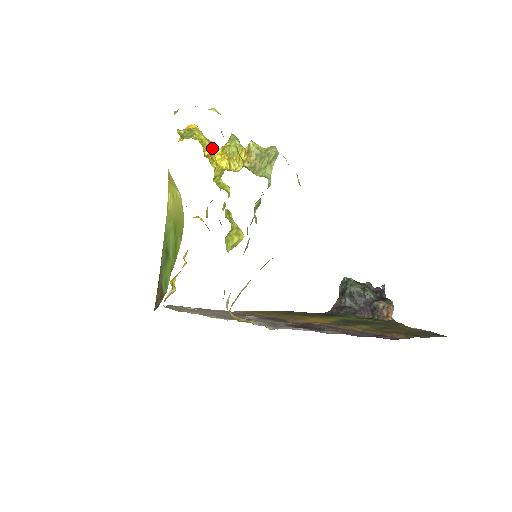
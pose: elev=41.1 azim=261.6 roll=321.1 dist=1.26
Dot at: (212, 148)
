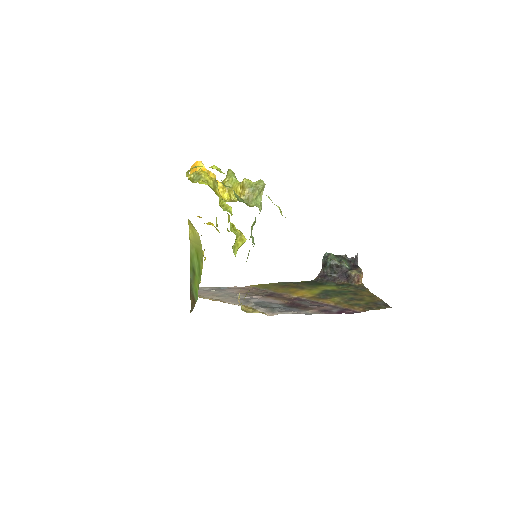
Dot at: (216, 184)
